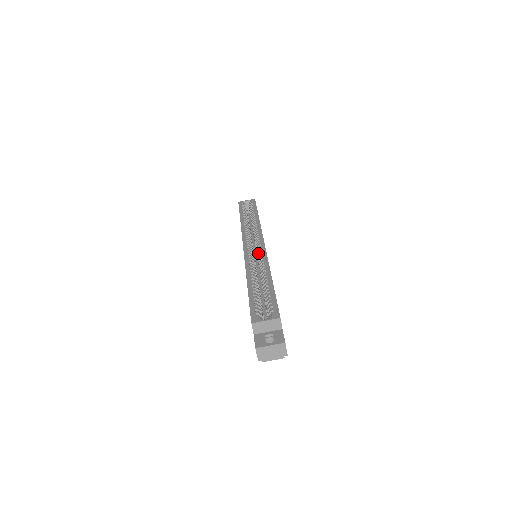
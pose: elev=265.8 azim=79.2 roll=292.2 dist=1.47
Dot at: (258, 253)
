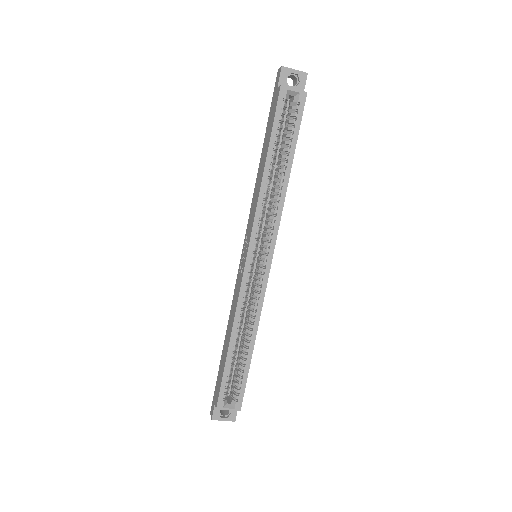
Dot at: (258, 282)
